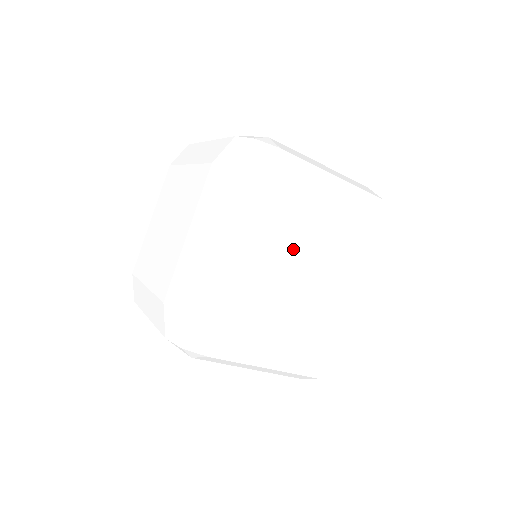
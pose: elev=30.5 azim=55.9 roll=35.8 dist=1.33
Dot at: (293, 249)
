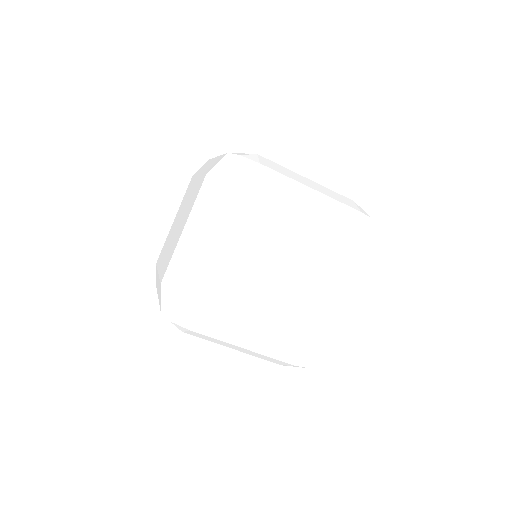
Dot at: (266, 248)
